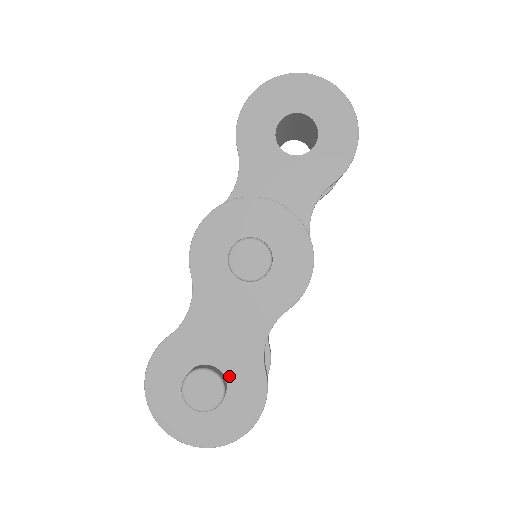
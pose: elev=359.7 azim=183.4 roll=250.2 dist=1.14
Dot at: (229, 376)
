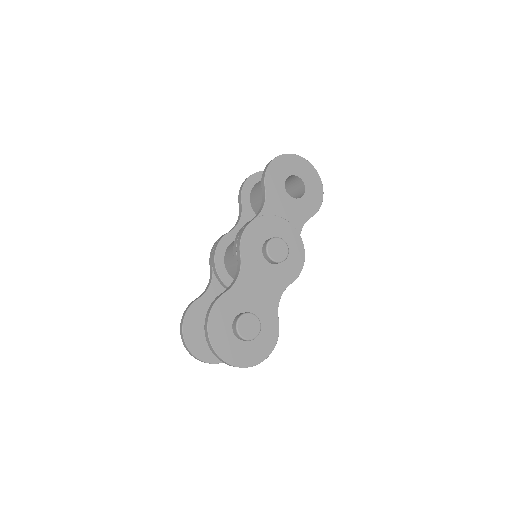
Dot at: occluded
